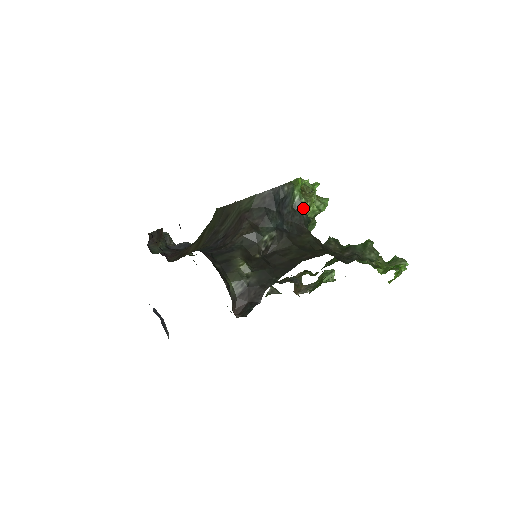
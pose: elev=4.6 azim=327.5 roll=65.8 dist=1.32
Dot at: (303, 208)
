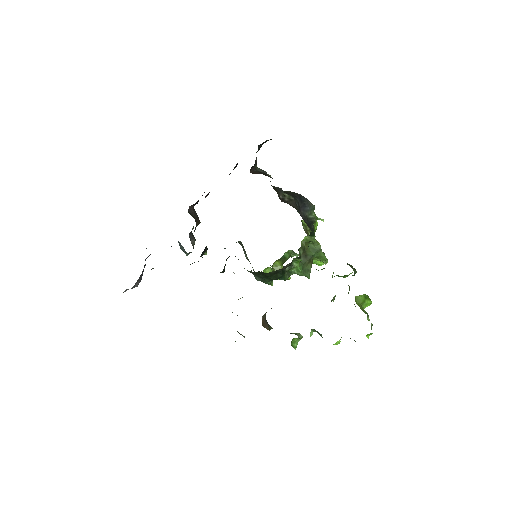
Dot at: (313, 225)
